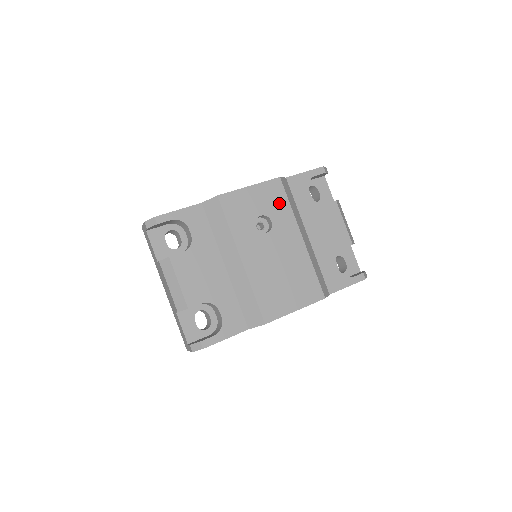
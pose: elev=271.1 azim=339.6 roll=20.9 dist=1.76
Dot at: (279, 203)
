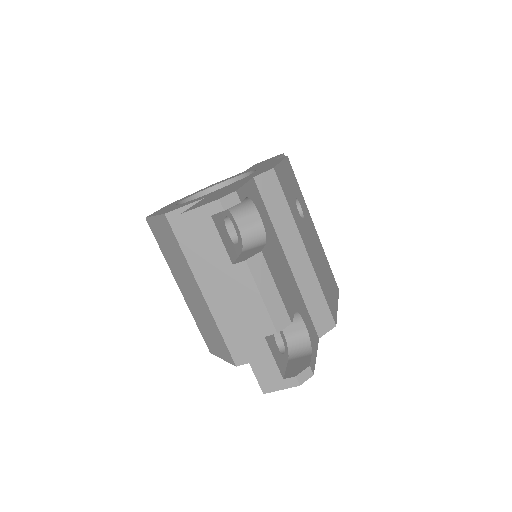
Dot at: (296, 185)
